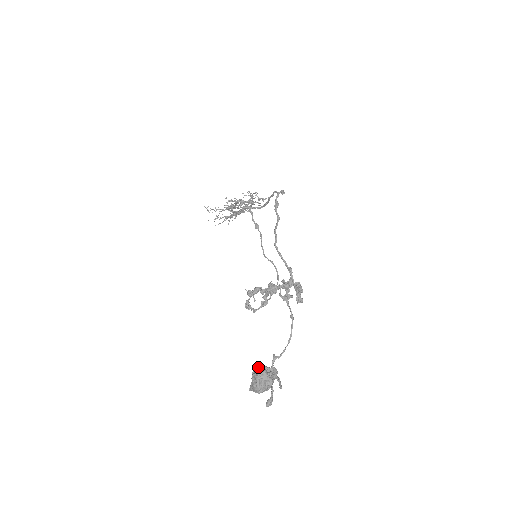
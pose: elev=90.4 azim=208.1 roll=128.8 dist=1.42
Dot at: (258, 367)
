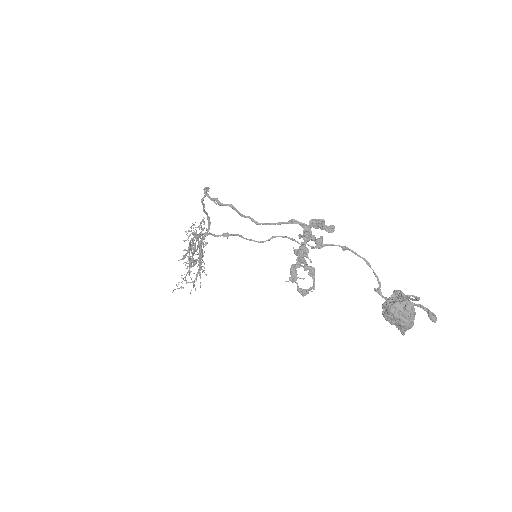
Dot at: (383, 309)
